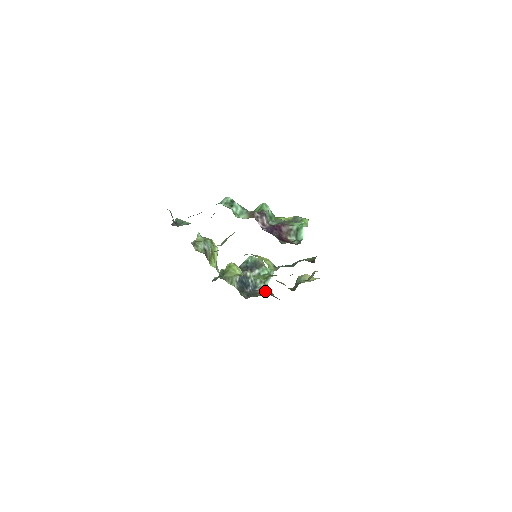
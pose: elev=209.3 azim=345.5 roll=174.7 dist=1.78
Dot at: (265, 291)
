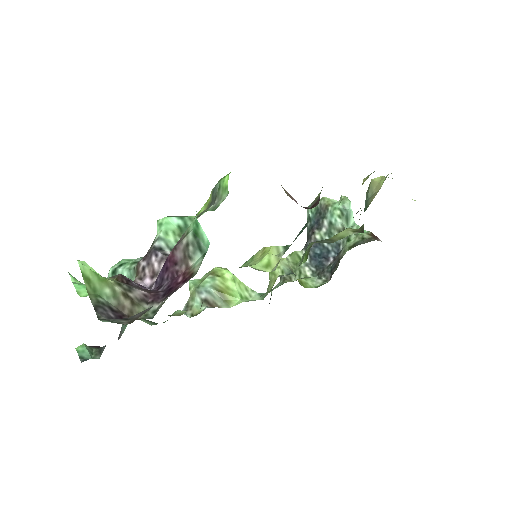
Dot at: (351, 243)
